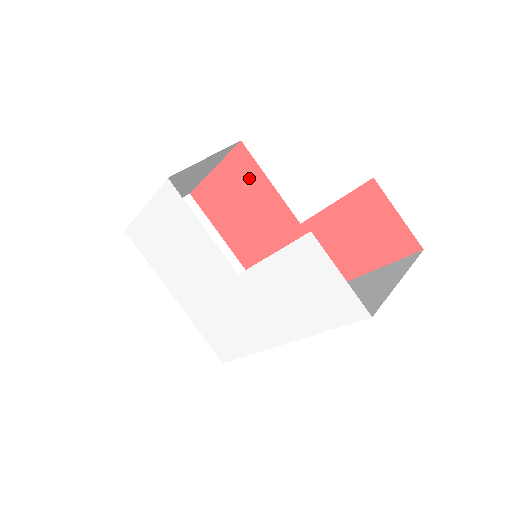
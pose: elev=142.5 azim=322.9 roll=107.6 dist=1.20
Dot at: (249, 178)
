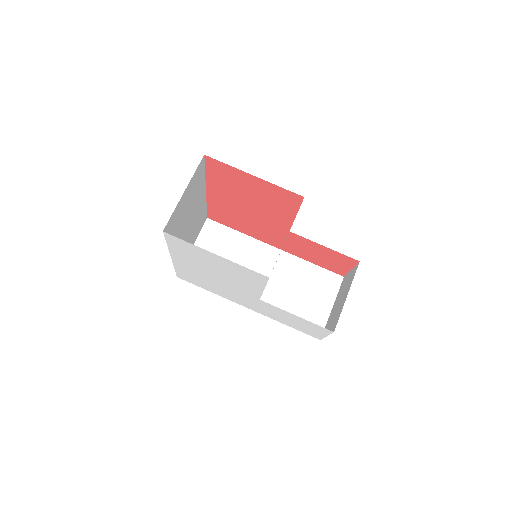
Dot at: (282, 202)
